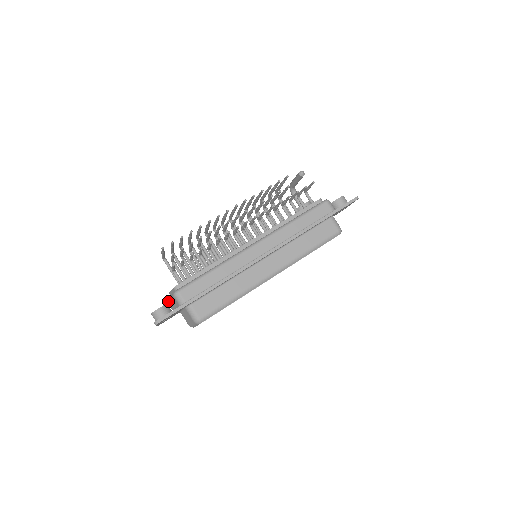
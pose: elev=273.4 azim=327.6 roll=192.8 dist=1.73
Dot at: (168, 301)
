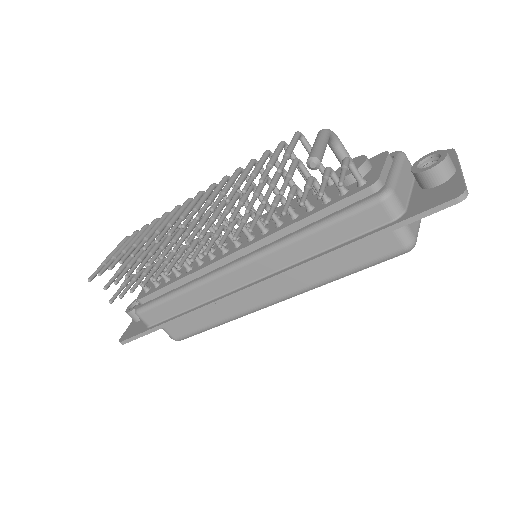
Dot at: occluded
